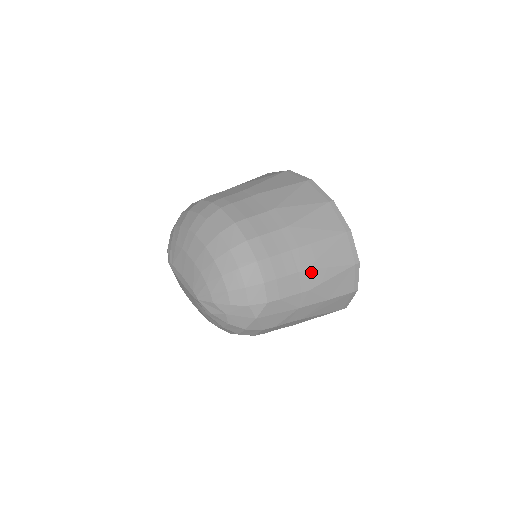
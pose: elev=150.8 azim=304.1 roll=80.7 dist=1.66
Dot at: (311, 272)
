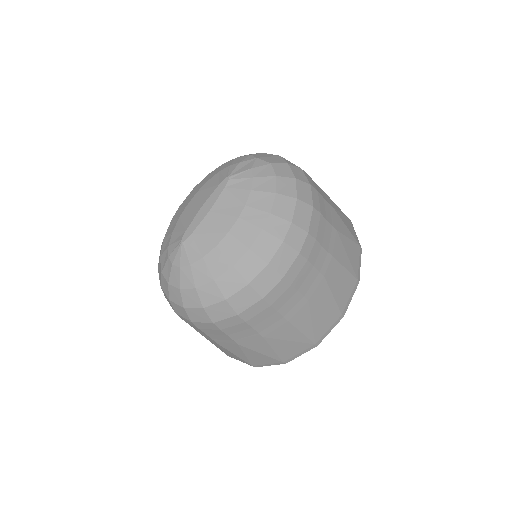
Dot at: occluded
